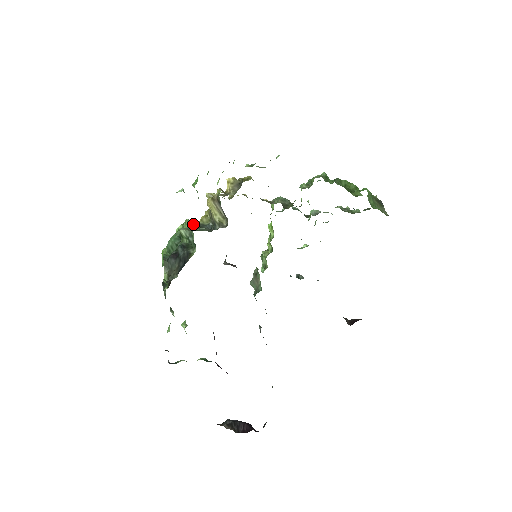
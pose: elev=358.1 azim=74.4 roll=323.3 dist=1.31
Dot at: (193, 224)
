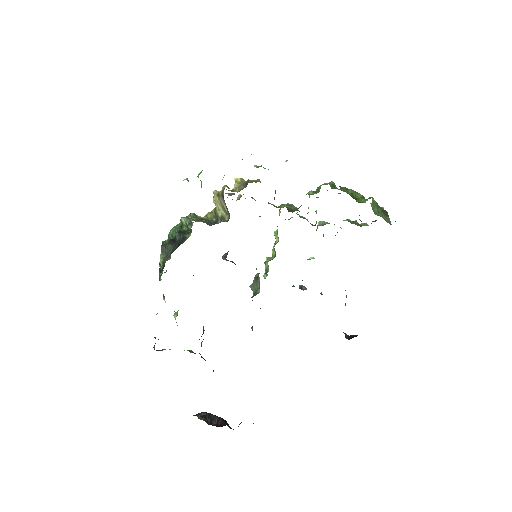
Dot at: (196, 216)
